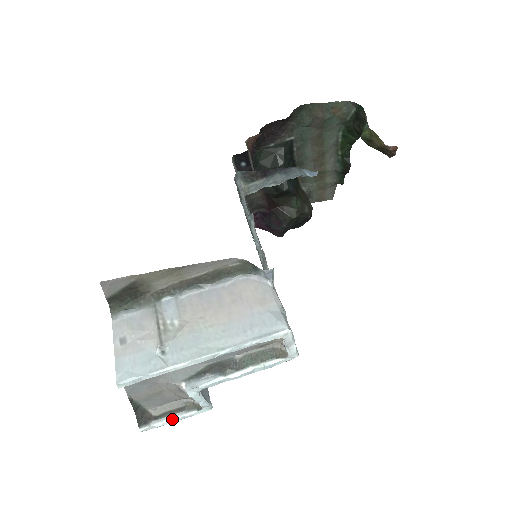
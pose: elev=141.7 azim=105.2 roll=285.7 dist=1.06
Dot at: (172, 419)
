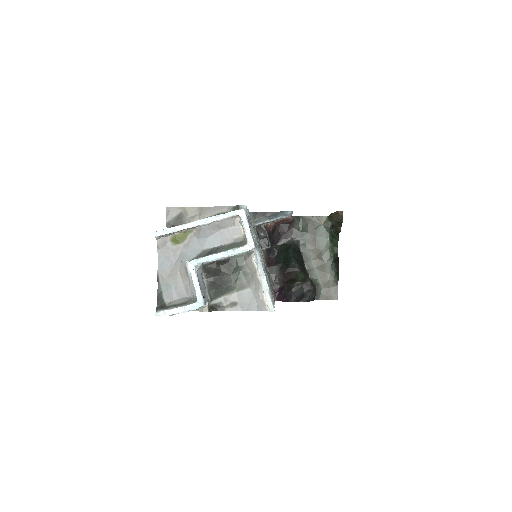
Dot at: (177, 308)
